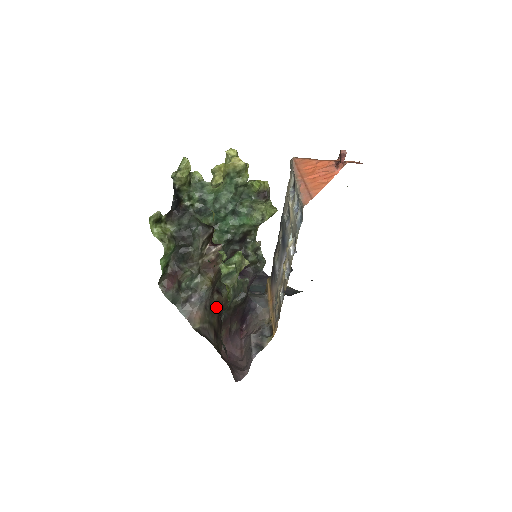
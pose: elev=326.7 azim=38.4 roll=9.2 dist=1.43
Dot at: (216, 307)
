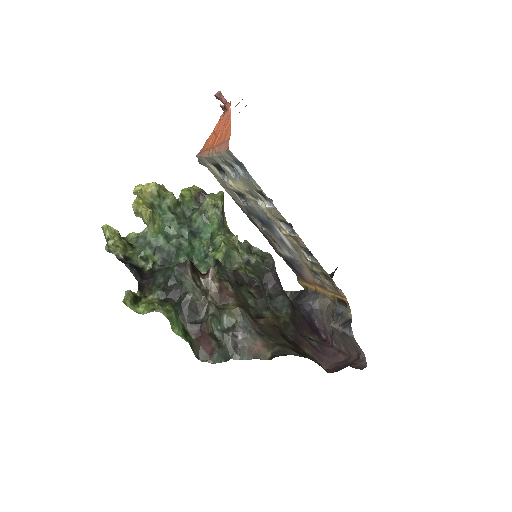
Dot at: (271, 330)
